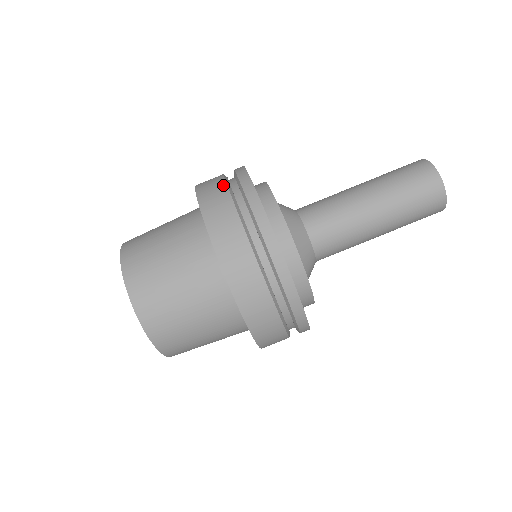
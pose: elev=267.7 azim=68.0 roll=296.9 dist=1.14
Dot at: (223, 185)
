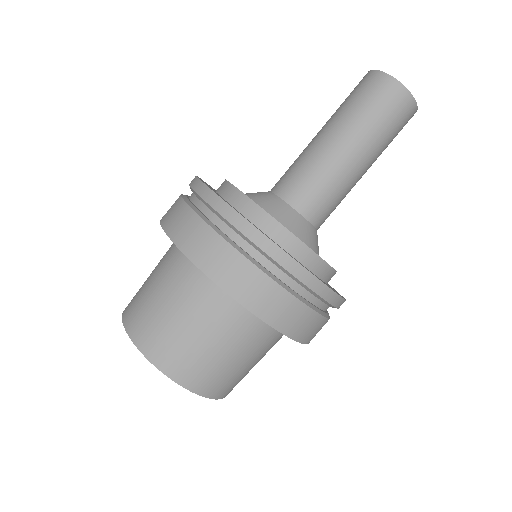
Dot at: (180, 201)
